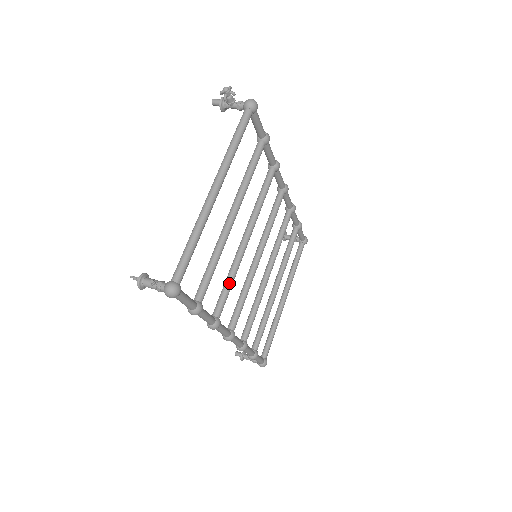
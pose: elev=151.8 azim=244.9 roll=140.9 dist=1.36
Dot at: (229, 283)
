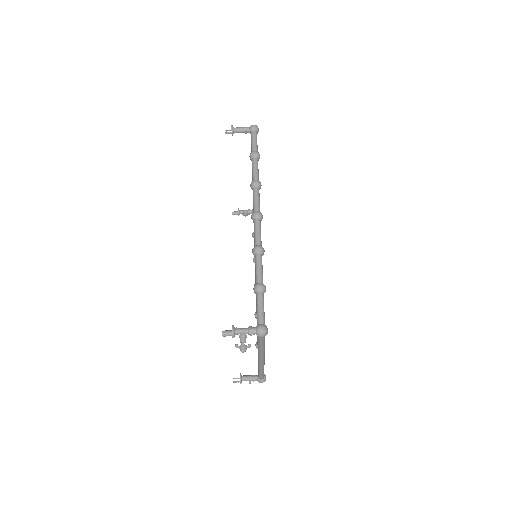
Dot at: occluded
